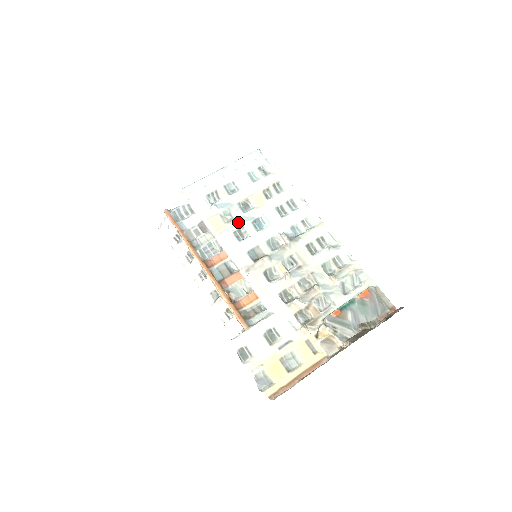
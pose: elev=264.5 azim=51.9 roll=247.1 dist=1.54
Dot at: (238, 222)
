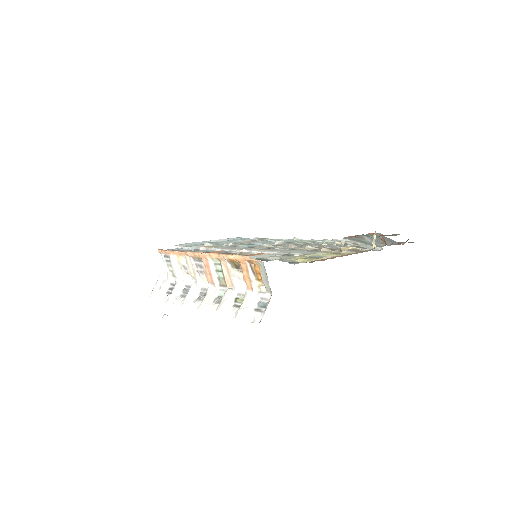
Dot at: (232, 244)
